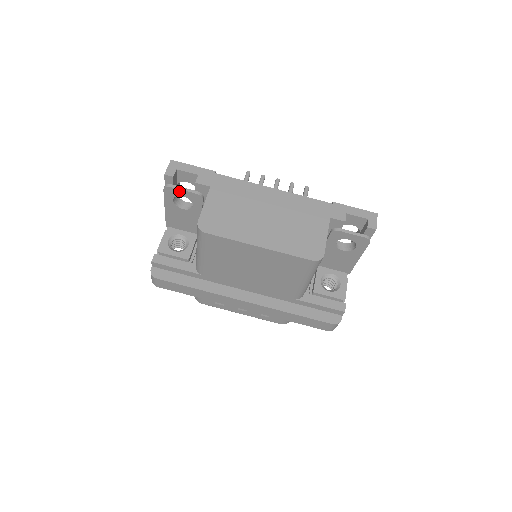
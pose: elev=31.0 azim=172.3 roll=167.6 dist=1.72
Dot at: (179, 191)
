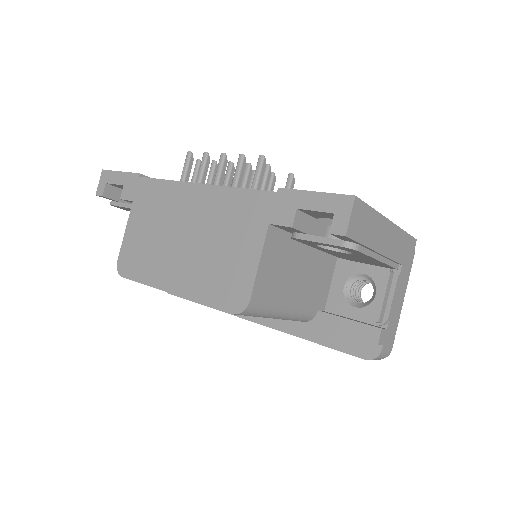
Dot at: (122, 207)
